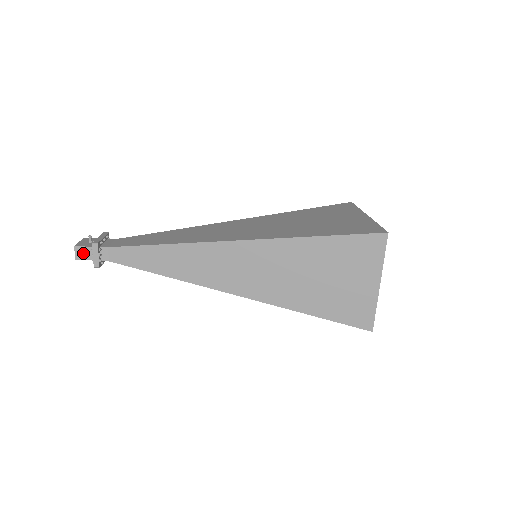
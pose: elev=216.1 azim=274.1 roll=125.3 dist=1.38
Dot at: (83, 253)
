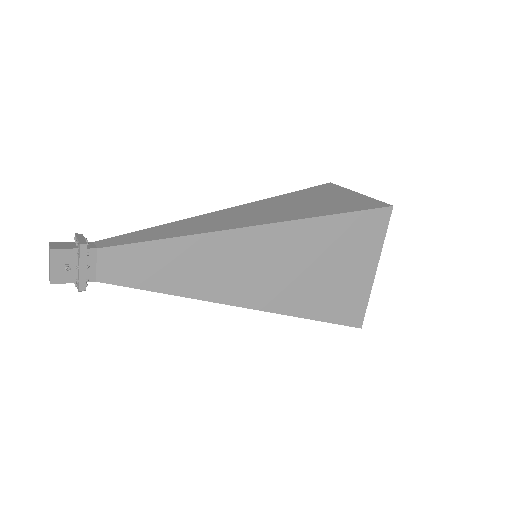
Dot at: (61, 280)
